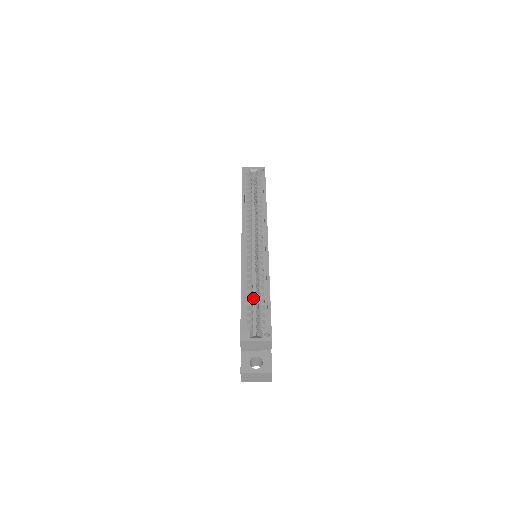
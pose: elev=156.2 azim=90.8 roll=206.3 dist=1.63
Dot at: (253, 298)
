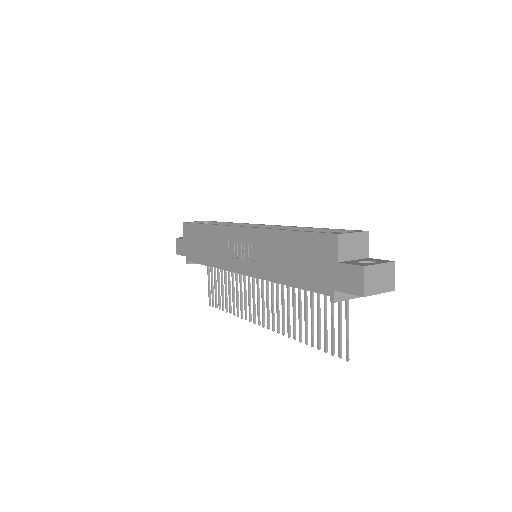
Dot at: occluded
